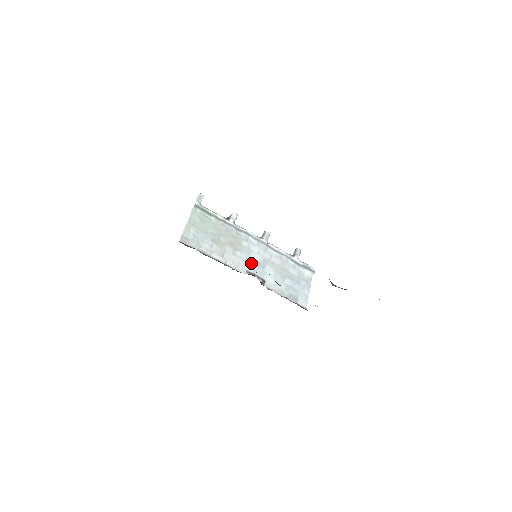
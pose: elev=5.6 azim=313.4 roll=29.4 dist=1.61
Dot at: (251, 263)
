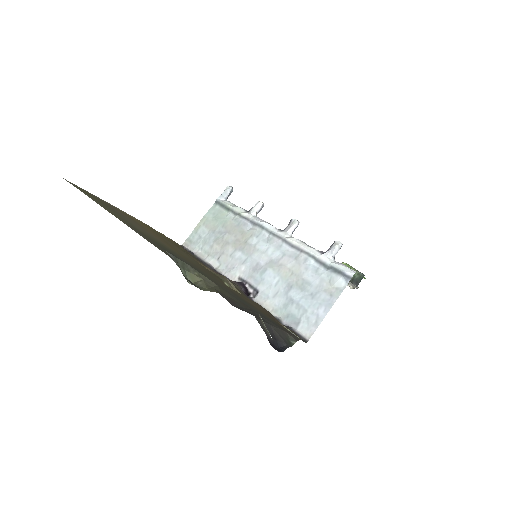
Dot at: (249, 266)
